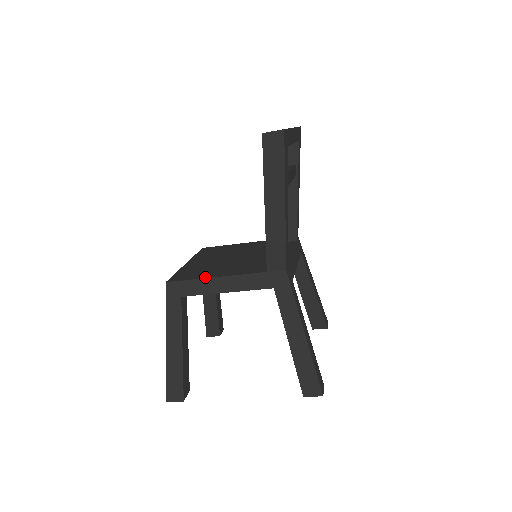
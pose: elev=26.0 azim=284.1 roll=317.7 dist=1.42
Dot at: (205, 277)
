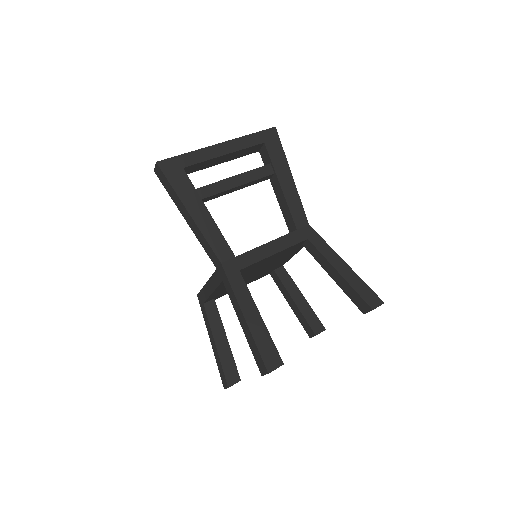
Dot at: (205, 285)
